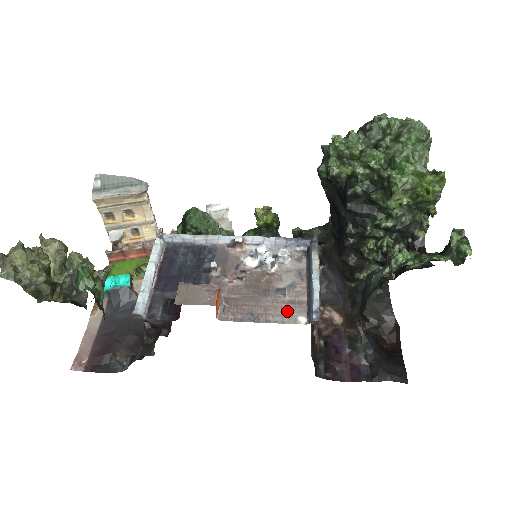
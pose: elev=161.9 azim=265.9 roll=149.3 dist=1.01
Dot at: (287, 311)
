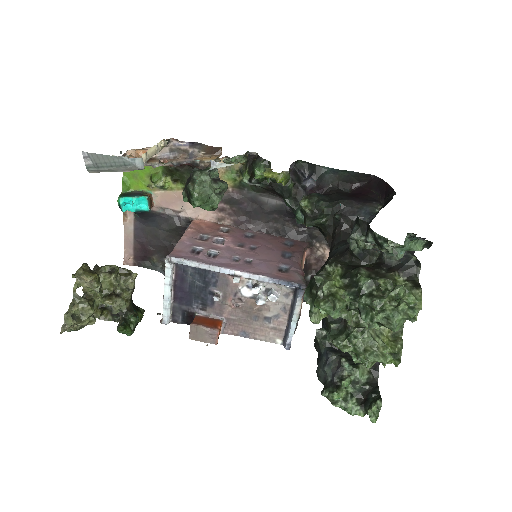
Dot at: (270, 334)
